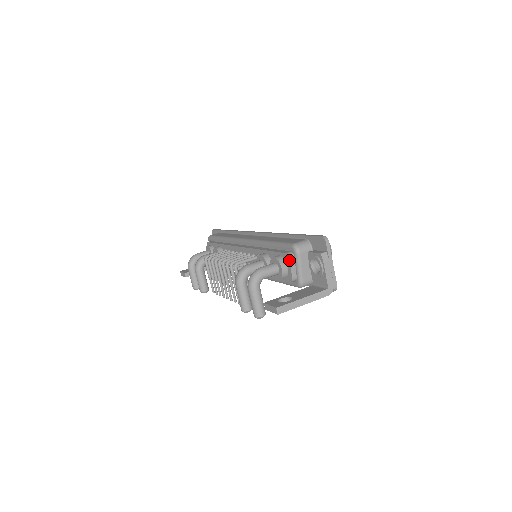
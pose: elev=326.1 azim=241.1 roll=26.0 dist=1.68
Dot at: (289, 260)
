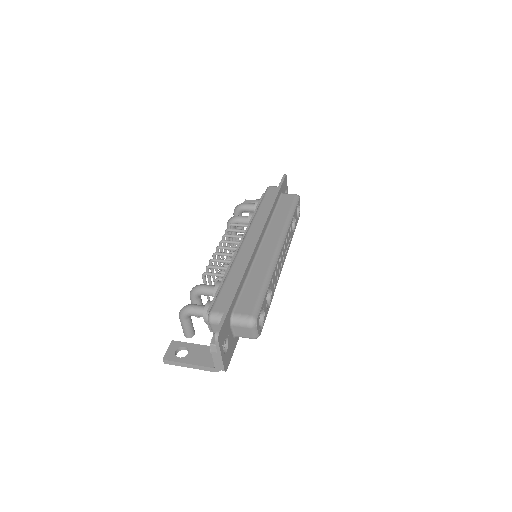
Dot at: (206, 320)
